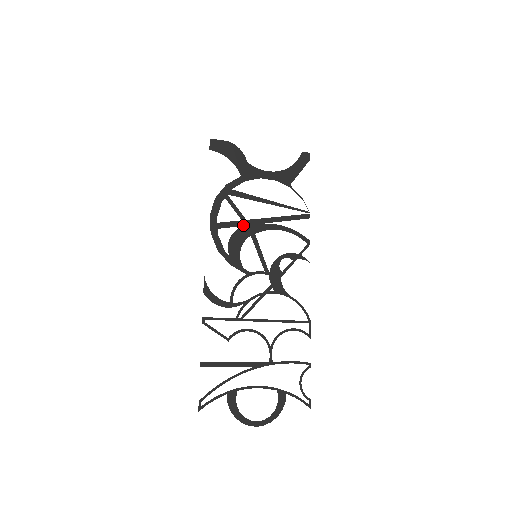
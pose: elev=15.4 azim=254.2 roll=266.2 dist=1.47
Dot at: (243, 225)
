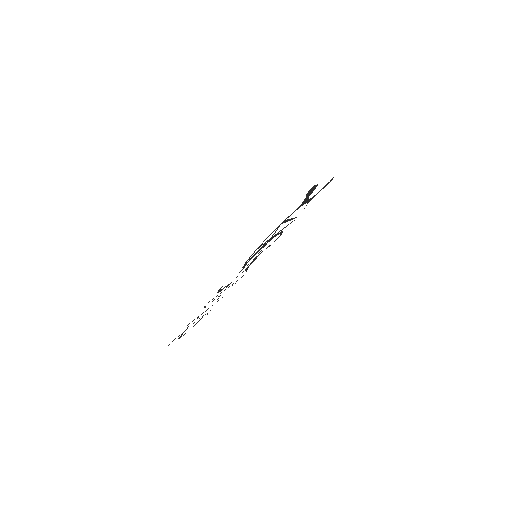
Dot at: occluded
